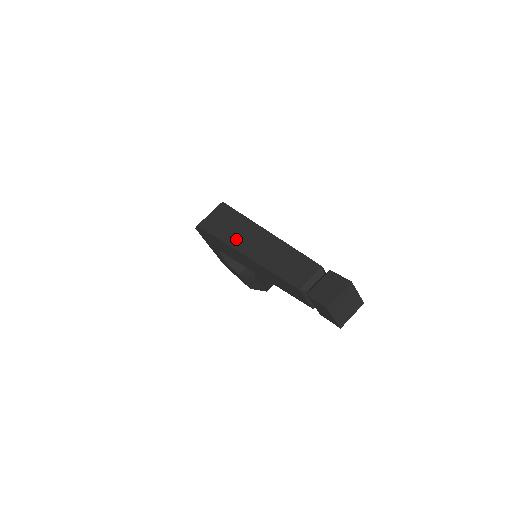
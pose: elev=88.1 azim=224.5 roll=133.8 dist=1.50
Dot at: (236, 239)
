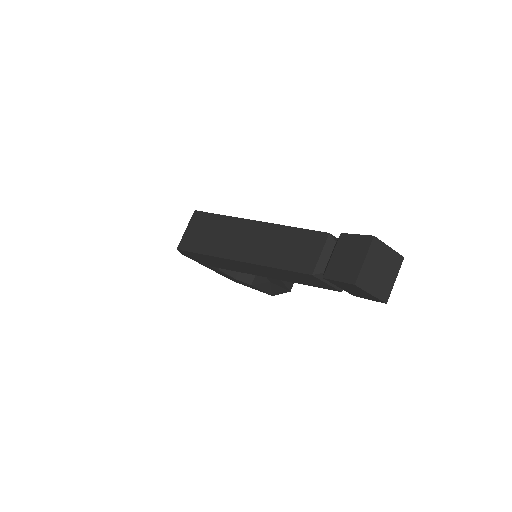
Dot at: (220, 246)
